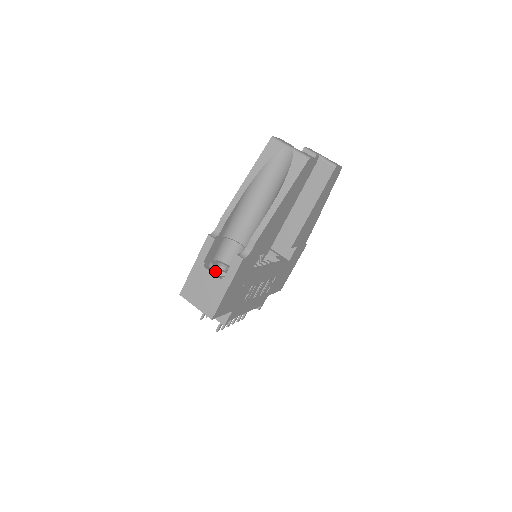
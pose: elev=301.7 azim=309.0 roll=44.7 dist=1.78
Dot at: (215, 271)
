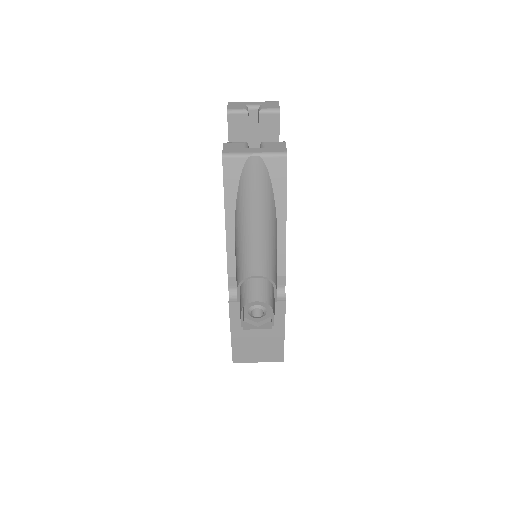
Dot at: (258, 325)
